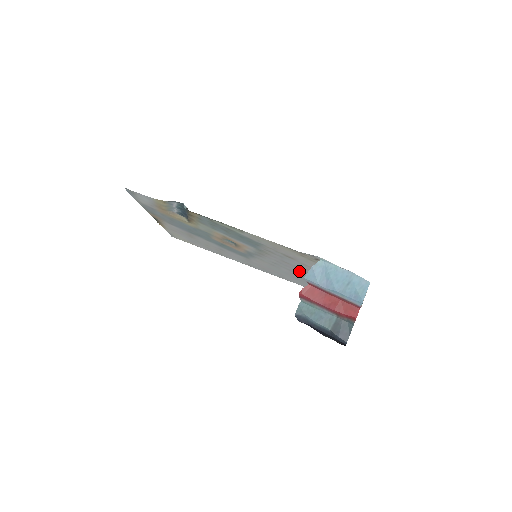
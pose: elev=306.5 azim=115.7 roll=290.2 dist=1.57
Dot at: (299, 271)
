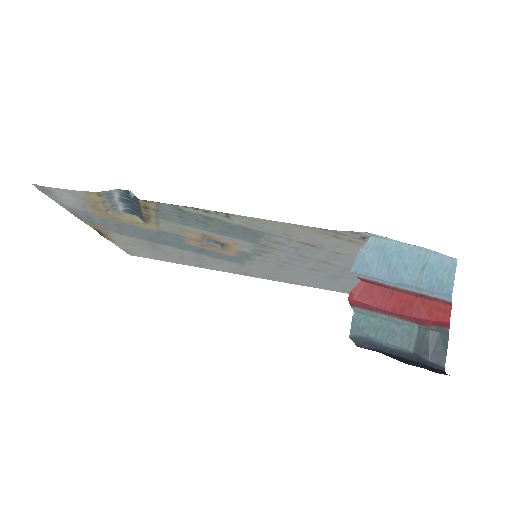
Dot at: (325, 267)
